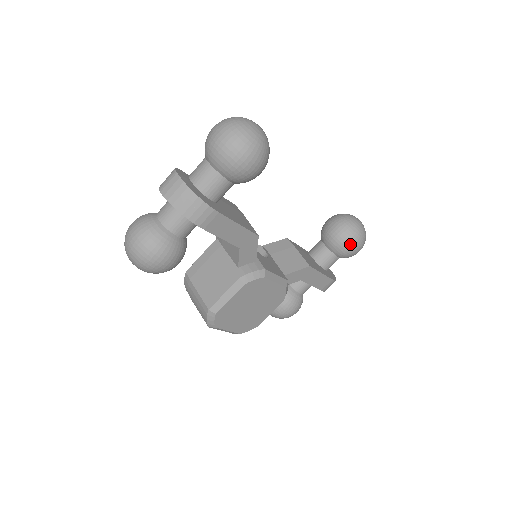
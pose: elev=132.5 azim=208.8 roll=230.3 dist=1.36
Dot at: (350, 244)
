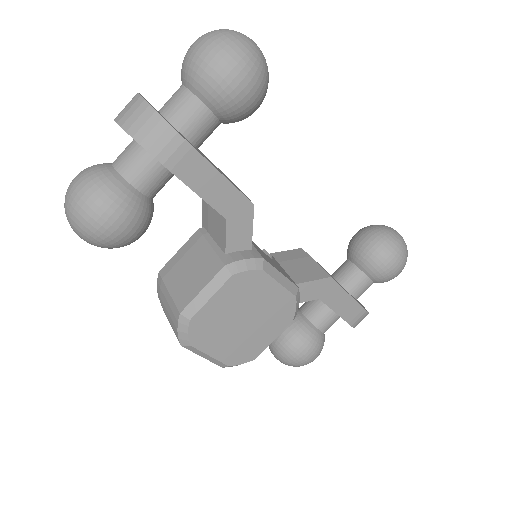
Dot at: (386, 258)
